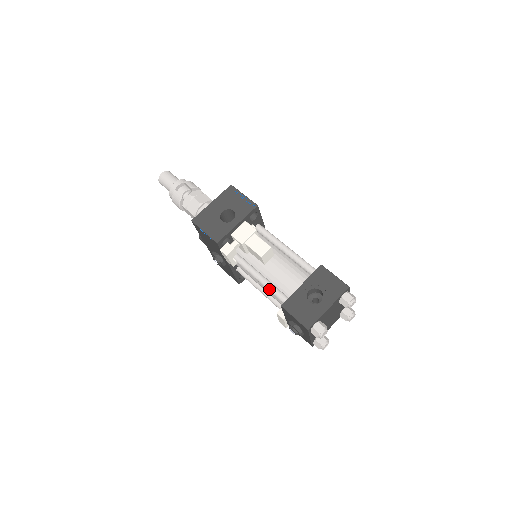
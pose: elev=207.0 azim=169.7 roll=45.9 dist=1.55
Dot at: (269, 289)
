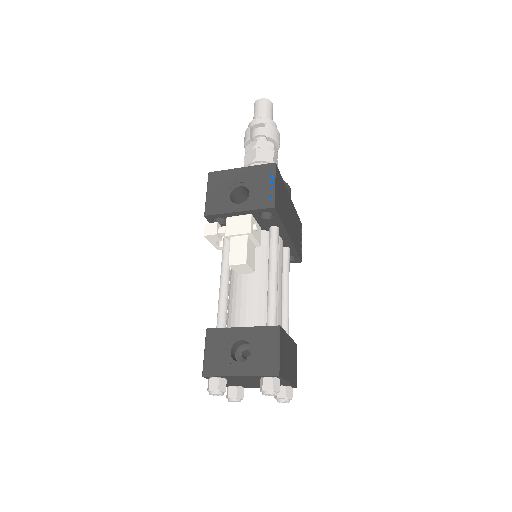
Dot at: (218, 302)
